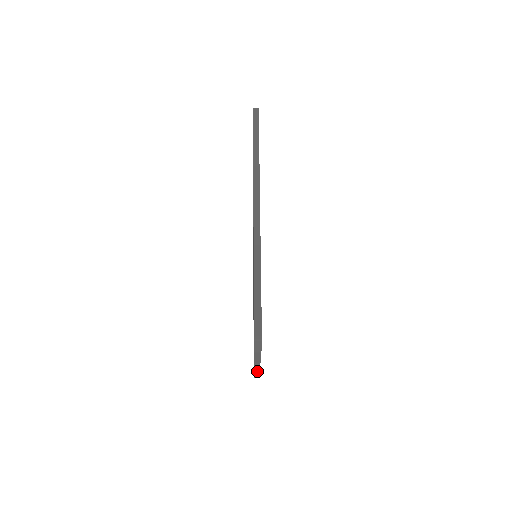
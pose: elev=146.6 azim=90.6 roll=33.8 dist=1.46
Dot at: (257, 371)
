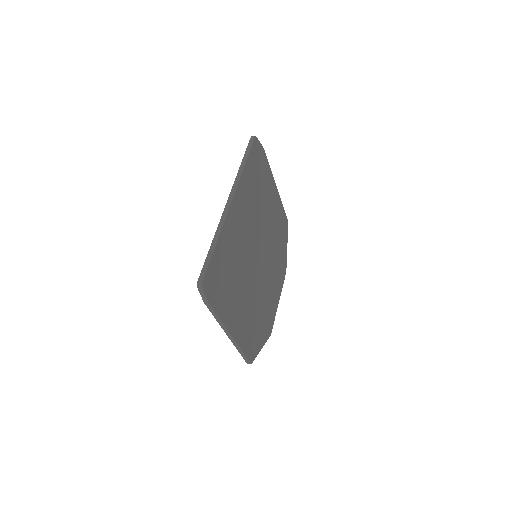
Dot at: (238, 347)
